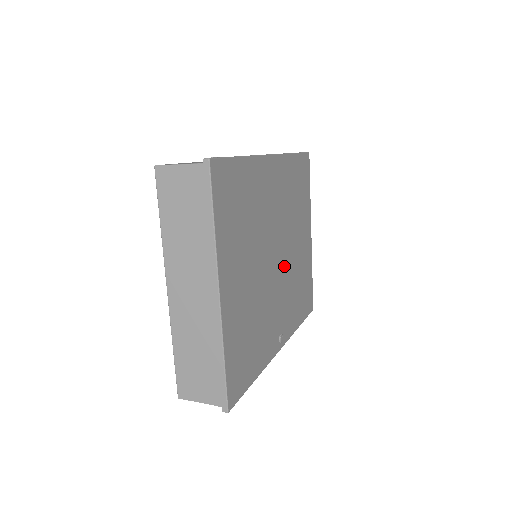
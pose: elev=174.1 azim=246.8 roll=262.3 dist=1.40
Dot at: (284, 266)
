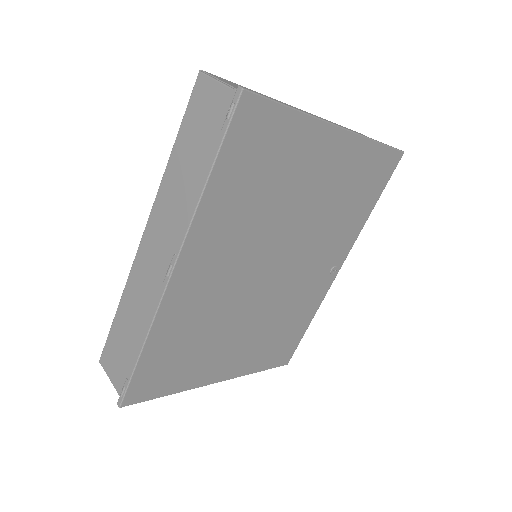
Dot at: (294, 250)
